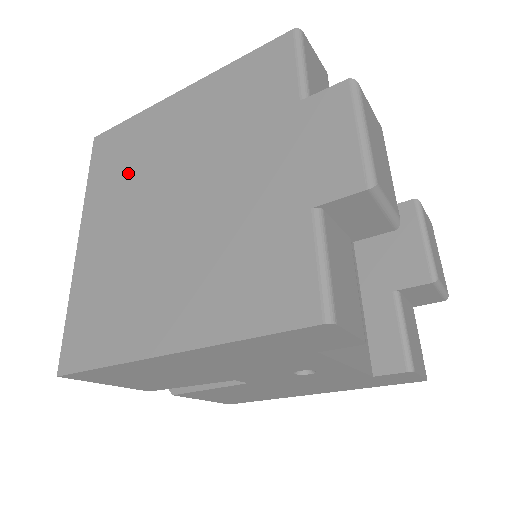
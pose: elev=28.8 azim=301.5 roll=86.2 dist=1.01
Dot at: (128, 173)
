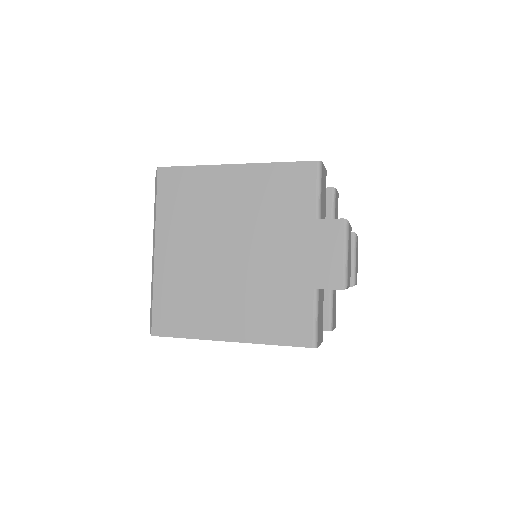
Dot at: (193, 214)
